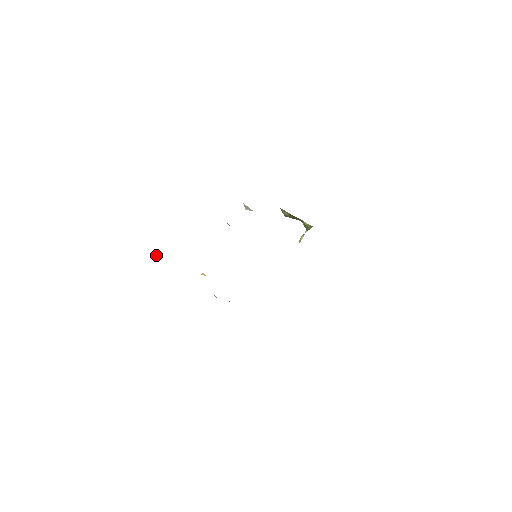
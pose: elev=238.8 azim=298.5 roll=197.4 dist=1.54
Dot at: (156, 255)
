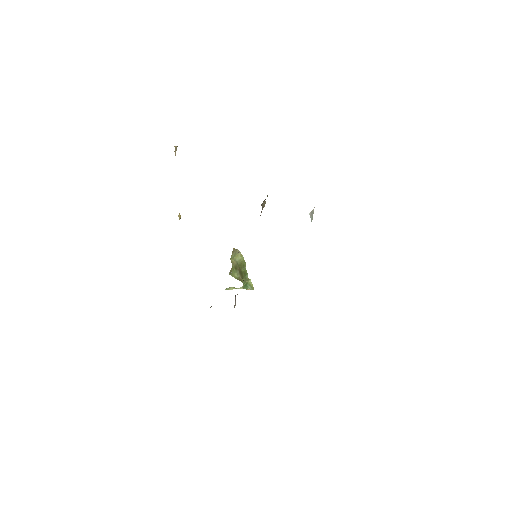
Dot at: (175, 150)
